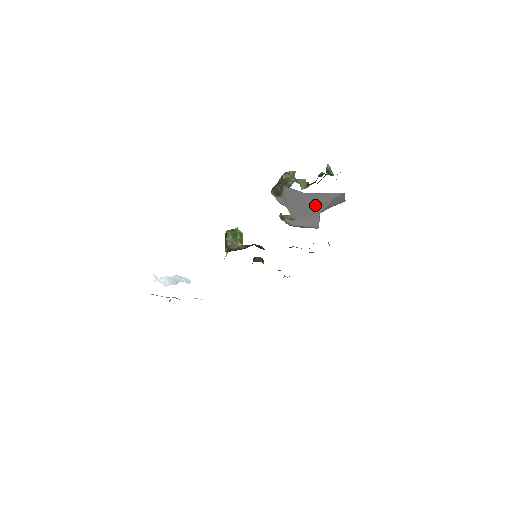
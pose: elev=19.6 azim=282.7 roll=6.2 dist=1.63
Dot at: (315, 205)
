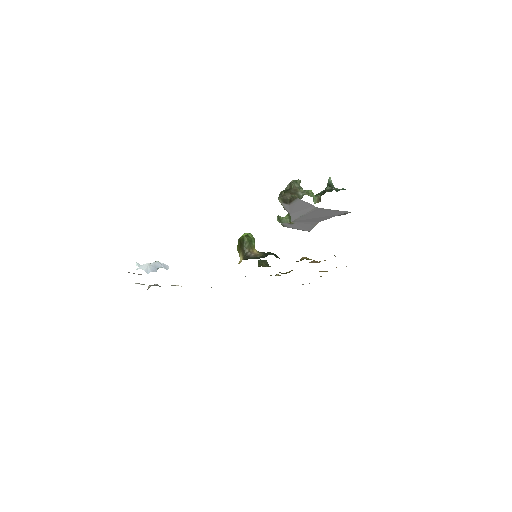
Dot at: (320, 216)
